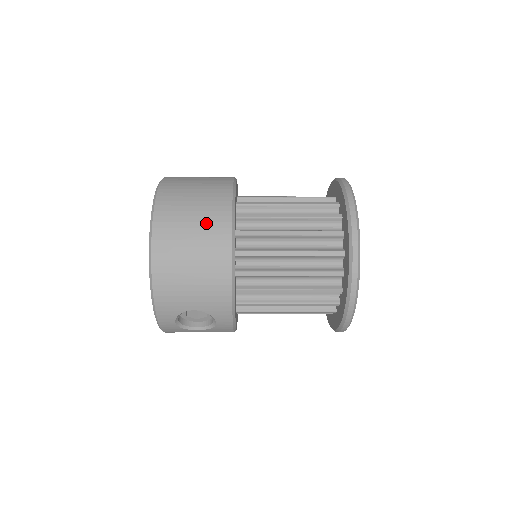
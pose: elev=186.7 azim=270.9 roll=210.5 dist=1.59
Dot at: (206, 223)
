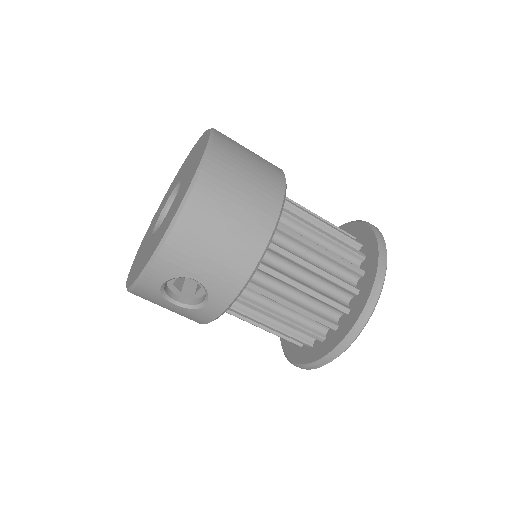
Dot at: (257, 195)
